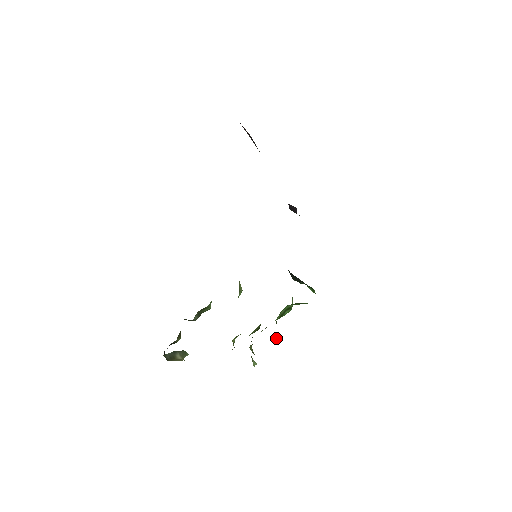
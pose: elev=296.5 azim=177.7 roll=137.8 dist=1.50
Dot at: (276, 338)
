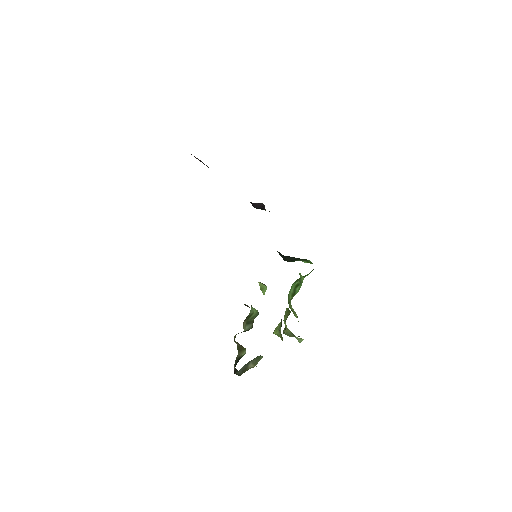
Dot at: (295, 315)
